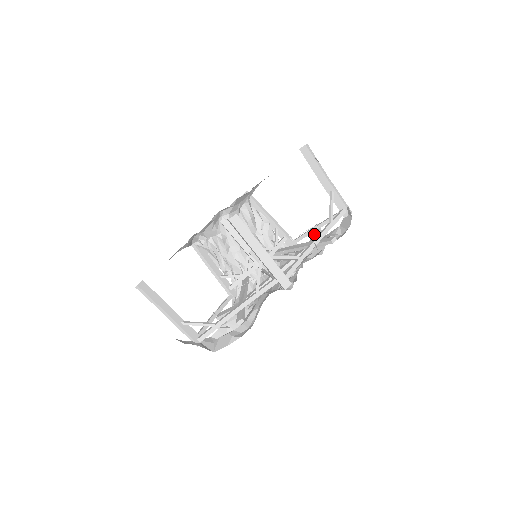
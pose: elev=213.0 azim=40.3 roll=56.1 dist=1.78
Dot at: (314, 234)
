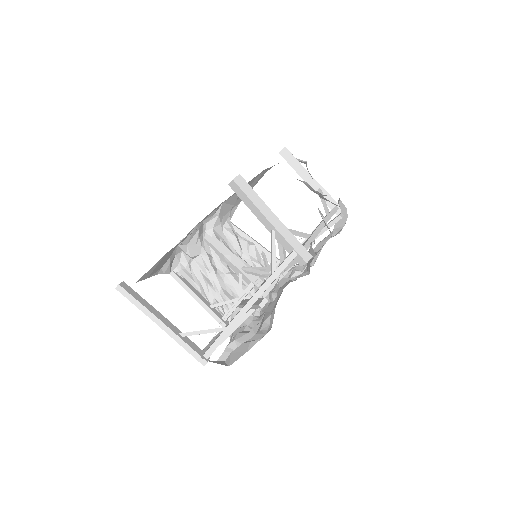
Dot at: occluded
